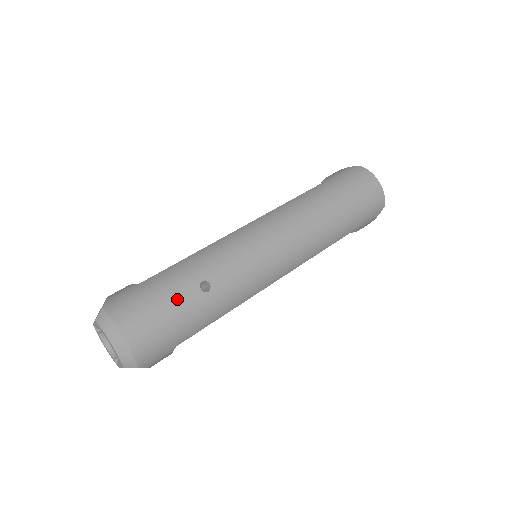
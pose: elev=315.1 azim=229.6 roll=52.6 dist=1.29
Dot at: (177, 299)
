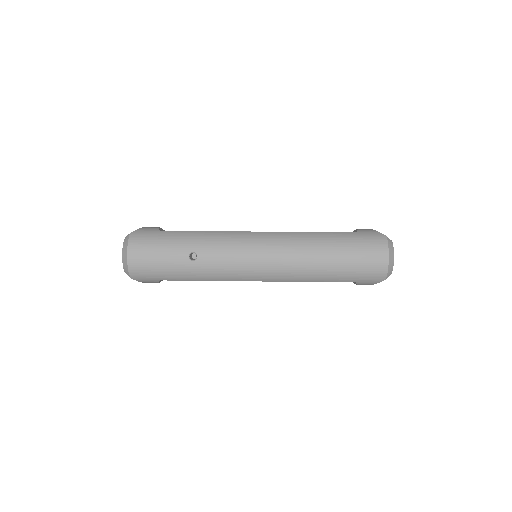
Dot at: (170, 254)
